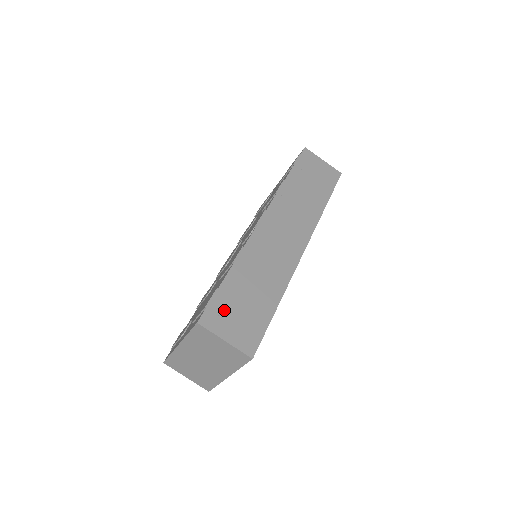
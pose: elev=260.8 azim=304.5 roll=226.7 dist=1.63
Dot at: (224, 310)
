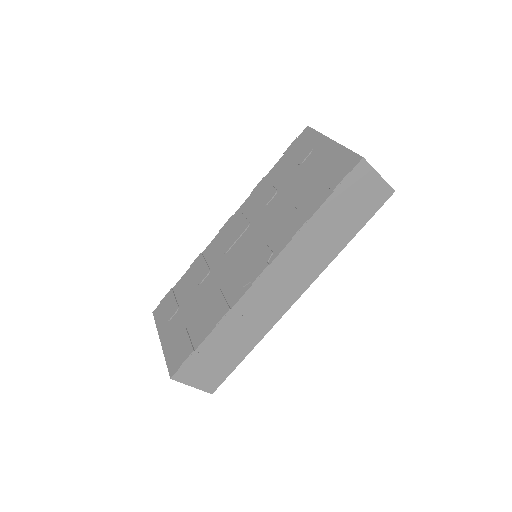
Dot at: (196, 366)
